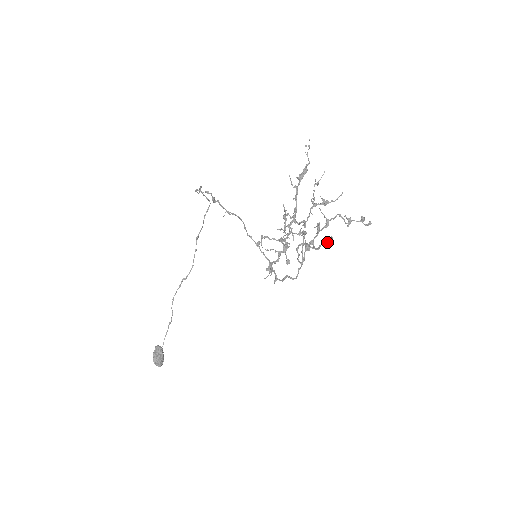
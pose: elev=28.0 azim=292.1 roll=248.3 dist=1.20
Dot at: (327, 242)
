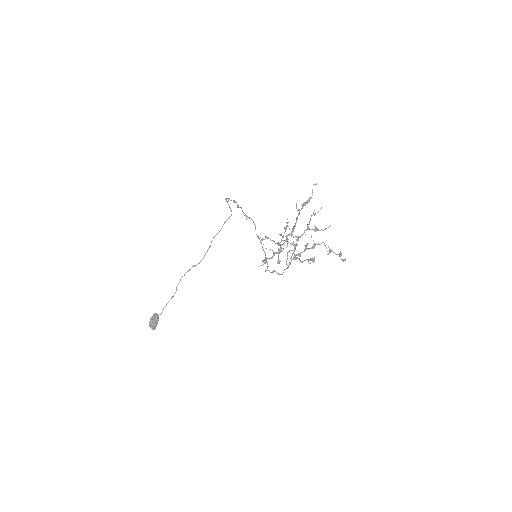
Dot at: (310, 260)
